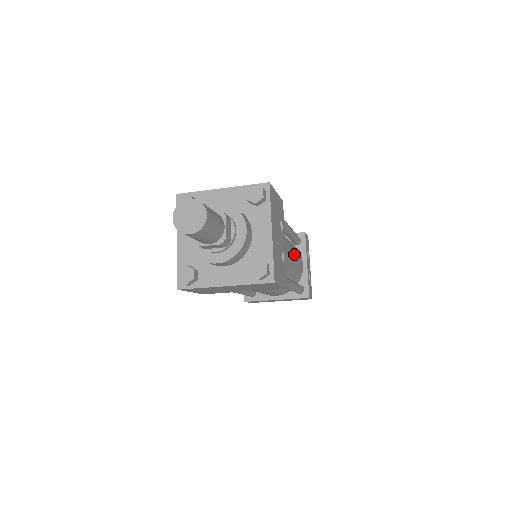
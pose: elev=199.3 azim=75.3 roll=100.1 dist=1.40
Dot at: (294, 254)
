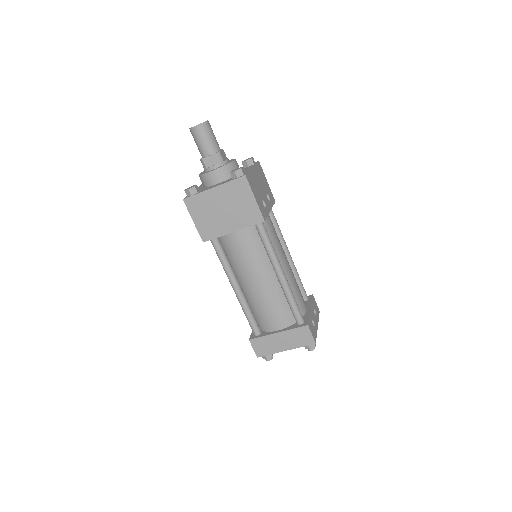
Dot at: (290, 269)
